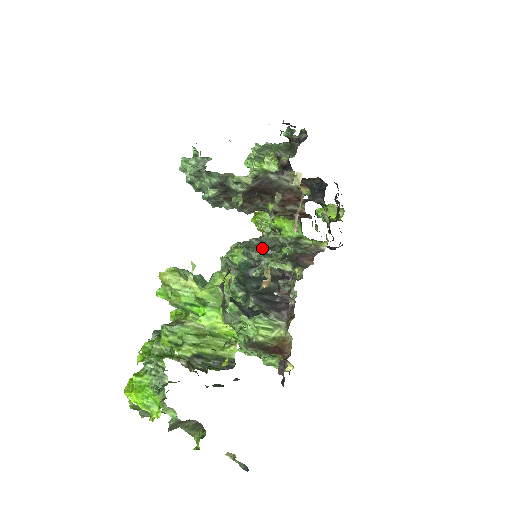
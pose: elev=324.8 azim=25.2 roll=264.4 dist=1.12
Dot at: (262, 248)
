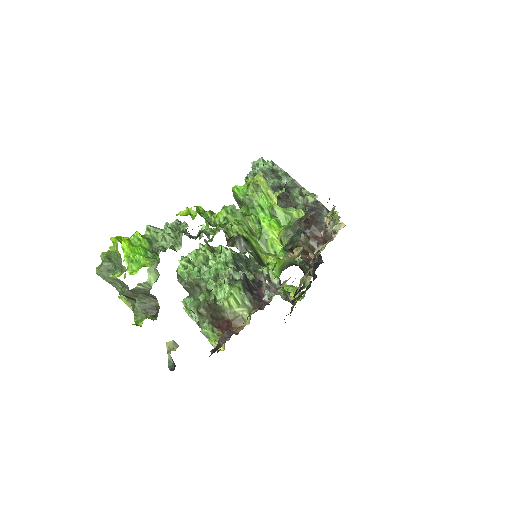
Dot at: (246, 264)
